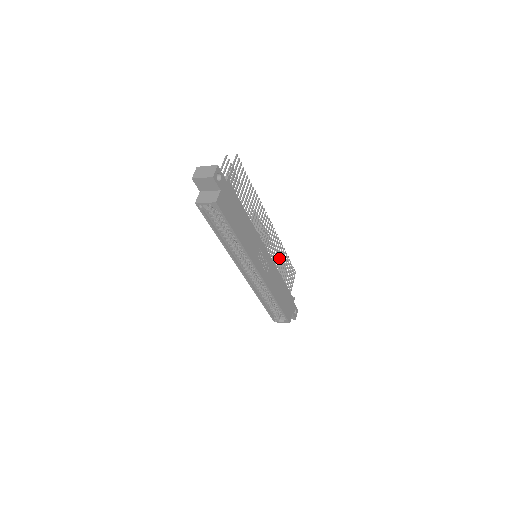
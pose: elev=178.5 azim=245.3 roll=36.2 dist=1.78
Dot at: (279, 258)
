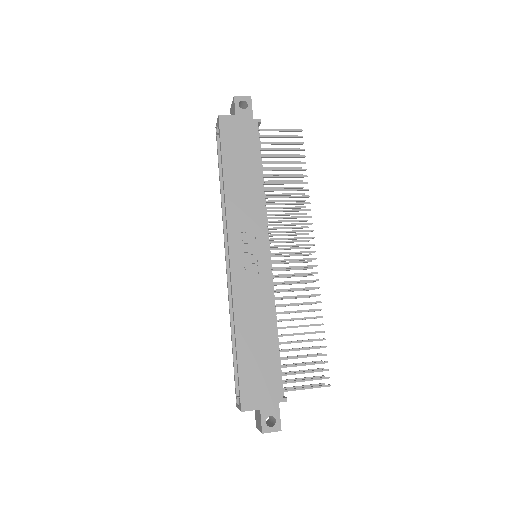
Dot at: (298, 310)
